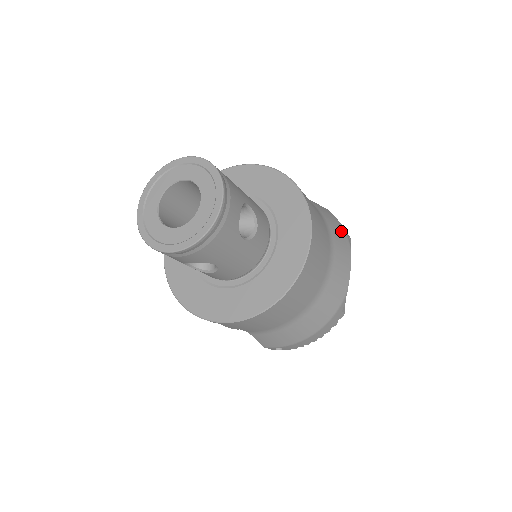
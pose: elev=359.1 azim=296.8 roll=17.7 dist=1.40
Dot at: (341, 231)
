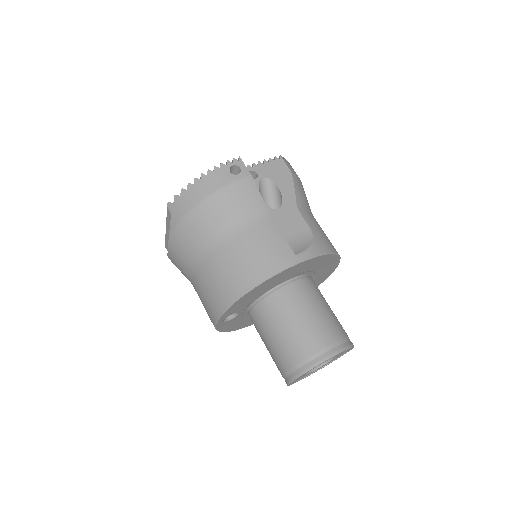
Dot at: occluded
